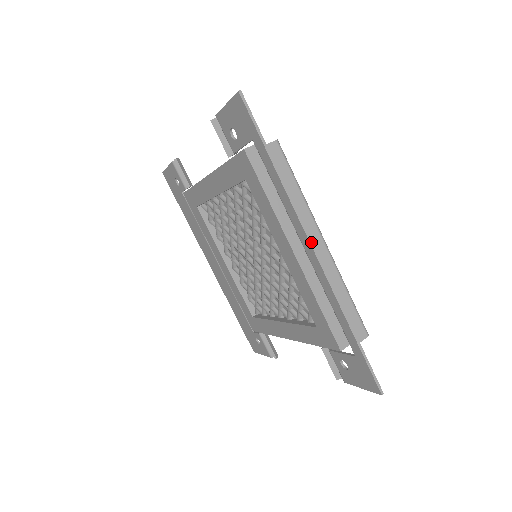
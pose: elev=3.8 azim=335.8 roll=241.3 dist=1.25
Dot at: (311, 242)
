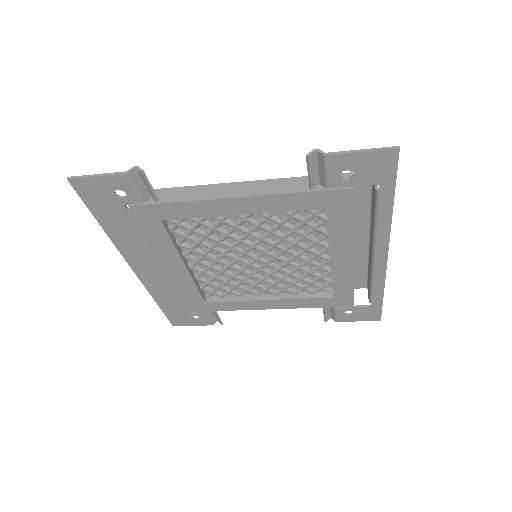
Dot at: occluded
